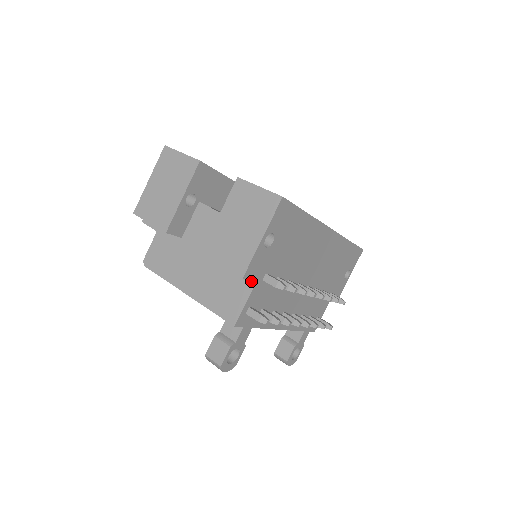
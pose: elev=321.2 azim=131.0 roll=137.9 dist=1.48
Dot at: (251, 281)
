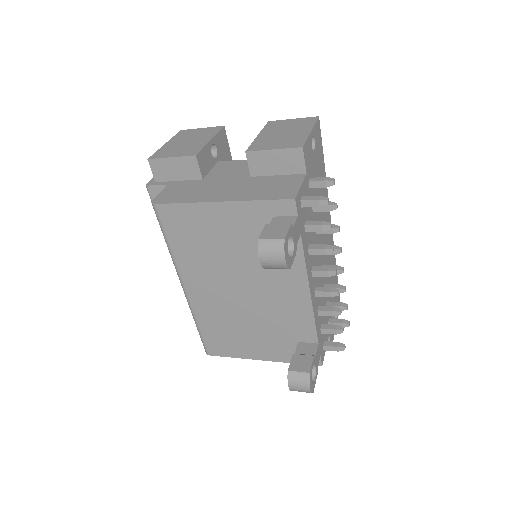
Dot at: (300, 175)
